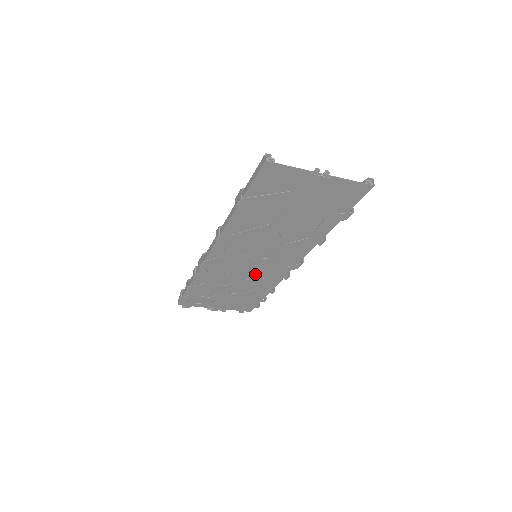
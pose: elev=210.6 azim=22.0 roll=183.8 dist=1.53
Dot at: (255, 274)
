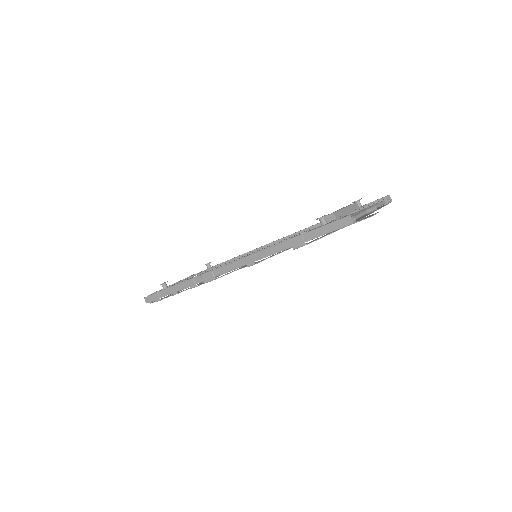
Dot at: occluded
